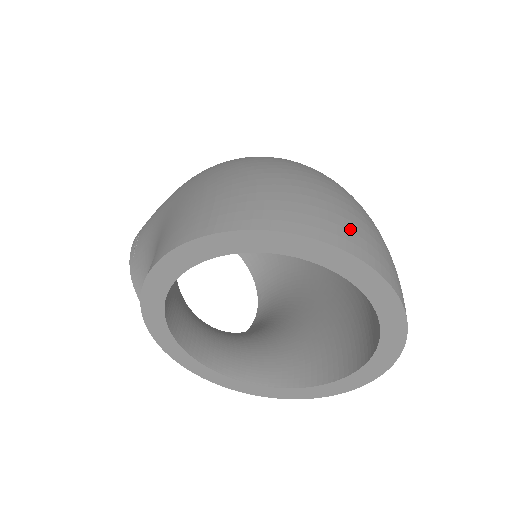
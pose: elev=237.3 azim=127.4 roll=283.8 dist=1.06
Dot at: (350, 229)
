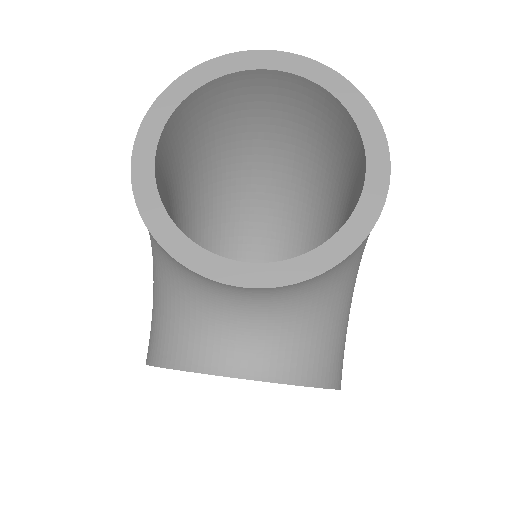
Dot at: occluded
